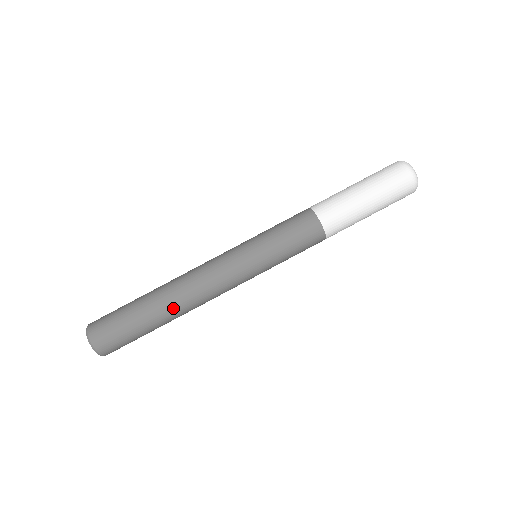
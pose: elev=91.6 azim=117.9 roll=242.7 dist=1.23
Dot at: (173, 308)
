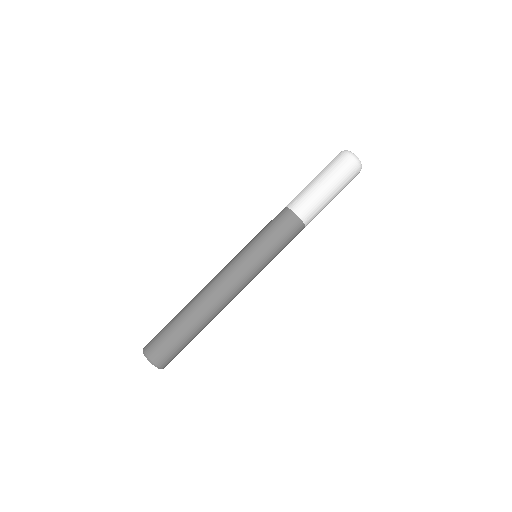
Dot at: occluded
